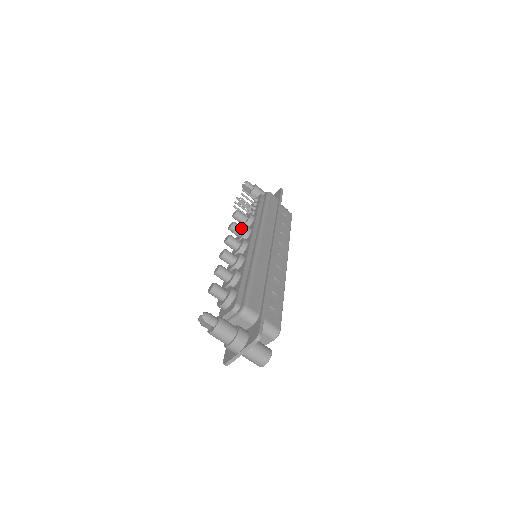
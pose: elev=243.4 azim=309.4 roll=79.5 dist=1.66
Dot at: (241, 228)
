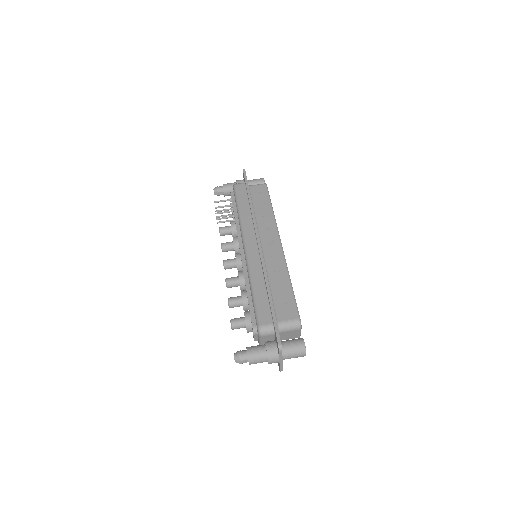
Dot at: (230, 244)
